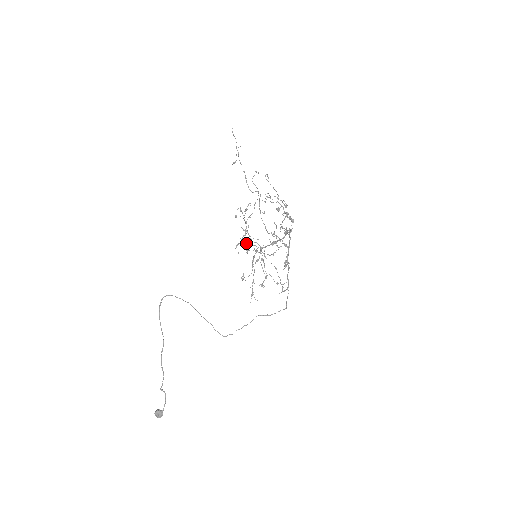
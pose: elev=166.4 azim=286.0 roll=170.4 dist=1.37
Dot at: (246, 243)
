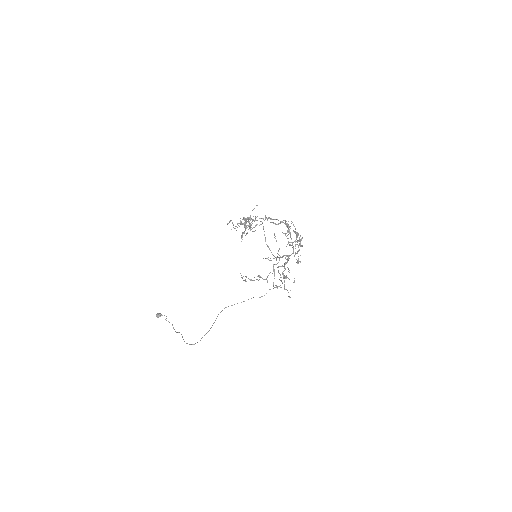
Dot at: (244, 233)
